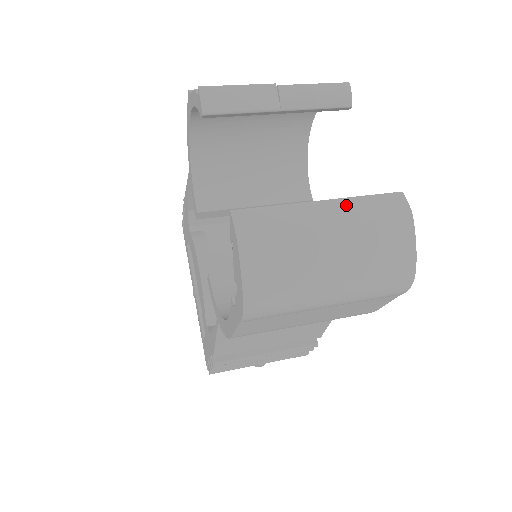
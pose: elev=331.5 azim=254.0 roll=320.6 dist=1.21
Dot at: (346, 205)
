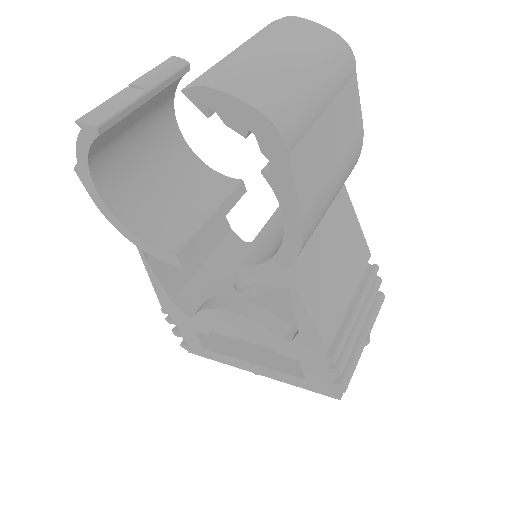
Dot at: (250, 41)
